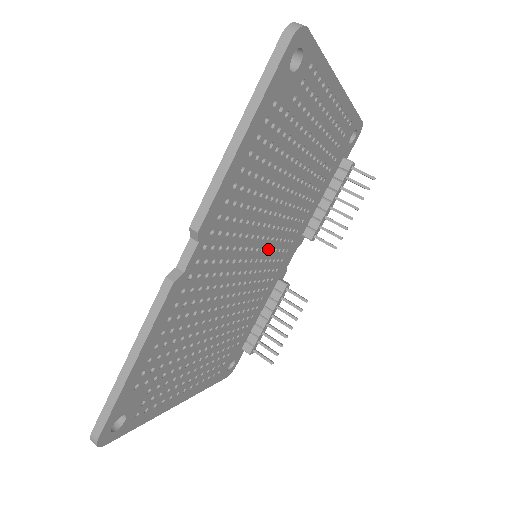
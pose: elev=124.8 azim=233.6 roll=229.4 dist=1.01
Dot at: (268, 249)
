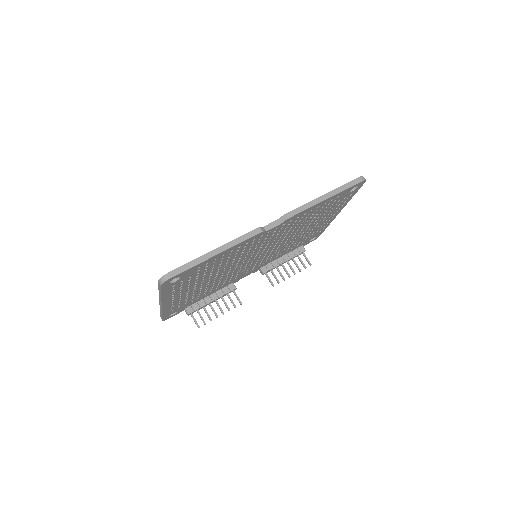
Dot at: (259, 258)
